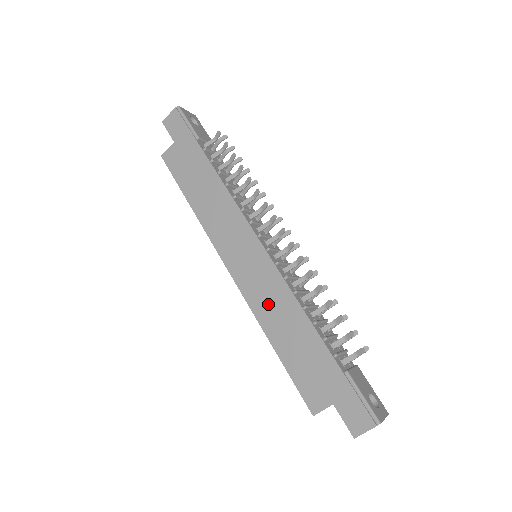
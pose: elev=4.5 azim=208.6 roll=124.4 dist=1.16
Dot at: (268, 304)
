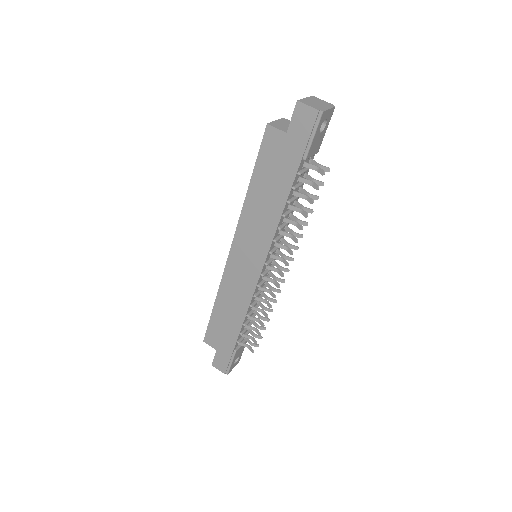
Dot at: (232, 292)
